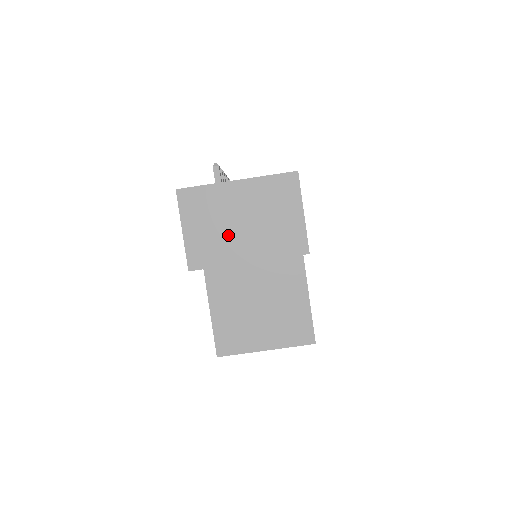
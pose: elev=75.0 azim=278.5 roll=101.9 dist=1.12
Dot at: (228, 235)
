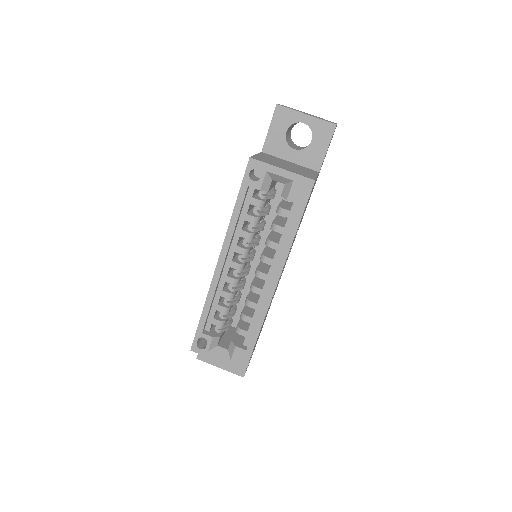
Dot at: occluded
